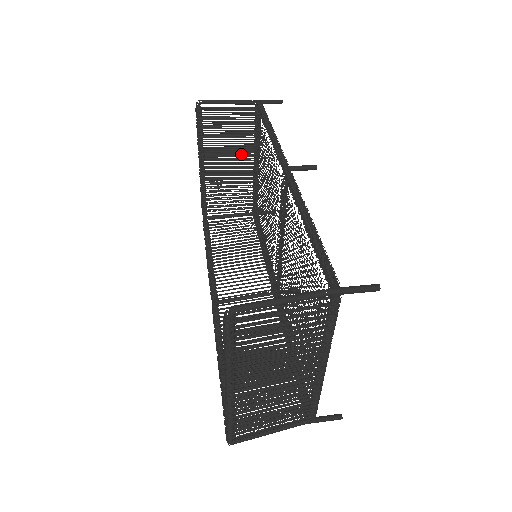
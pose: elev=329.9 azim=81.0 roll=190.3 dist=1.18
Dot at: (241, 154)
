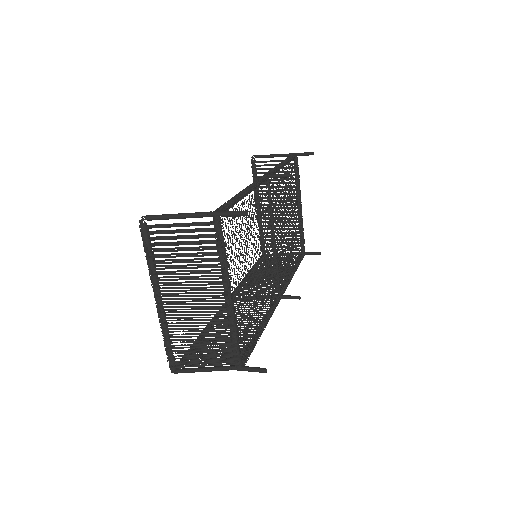
Dot at: occluded
